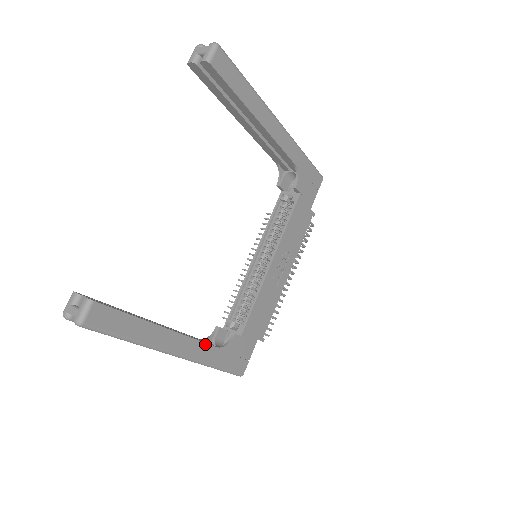
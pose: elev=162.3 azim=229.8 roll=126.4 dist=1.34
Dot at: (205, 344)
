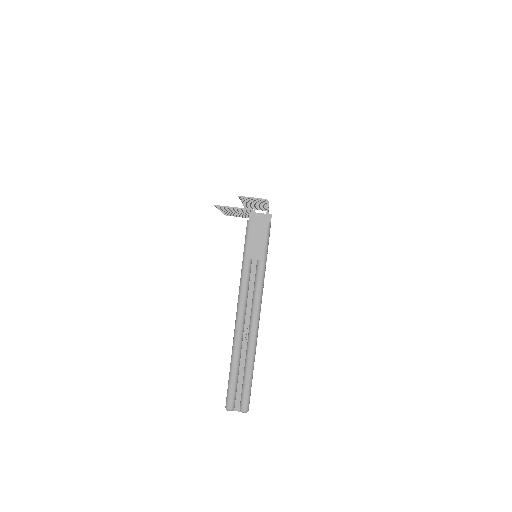
Dot at: occluded
